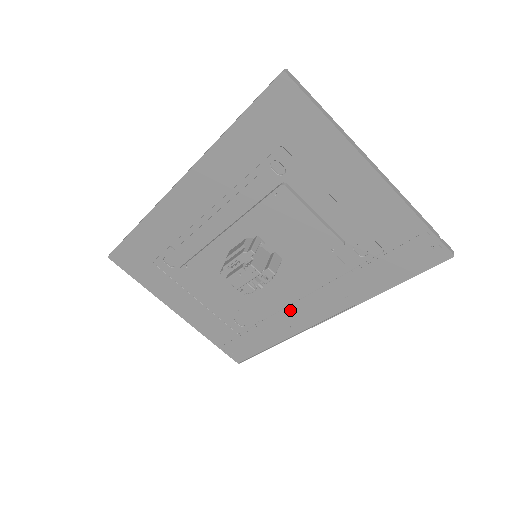
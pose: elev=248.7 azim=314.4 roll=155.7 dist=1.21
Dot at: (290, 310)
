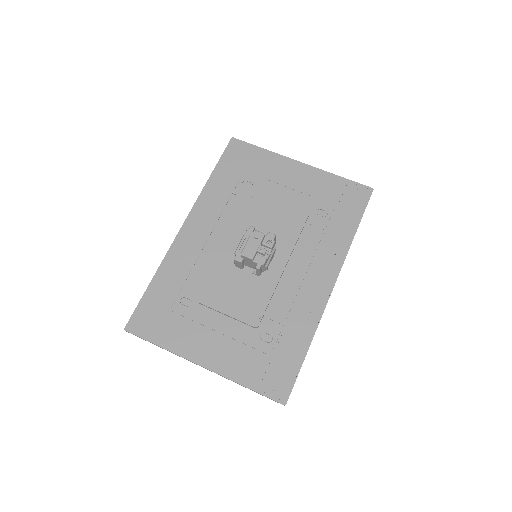
Dot at: (302, 293)
